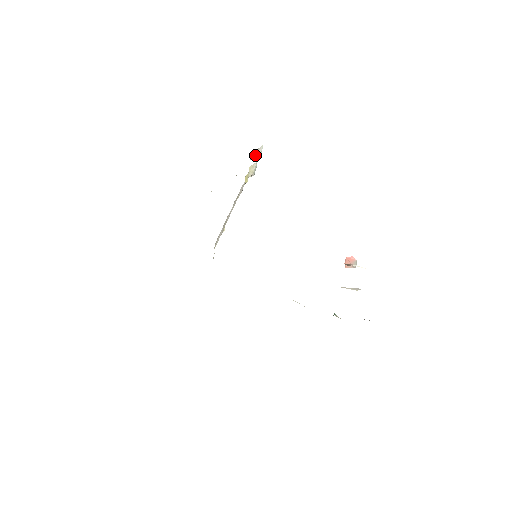
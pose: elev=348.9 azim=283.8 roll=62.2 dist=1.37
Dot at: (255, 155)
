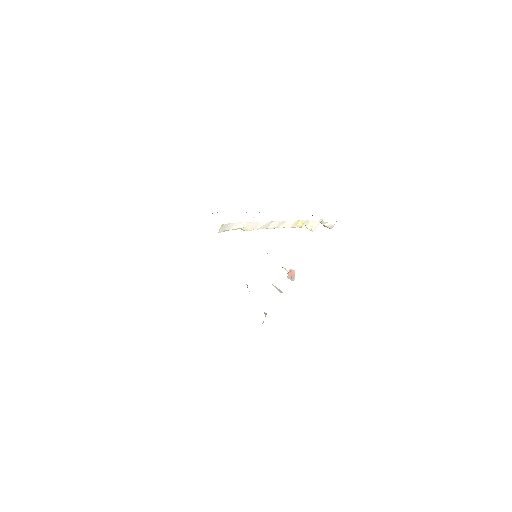
Dot at: (326, 222)
